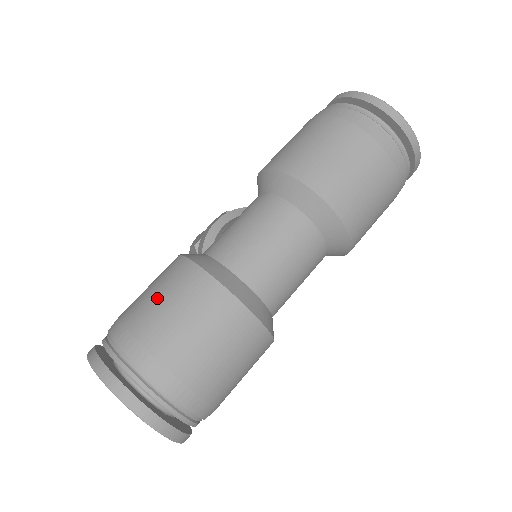
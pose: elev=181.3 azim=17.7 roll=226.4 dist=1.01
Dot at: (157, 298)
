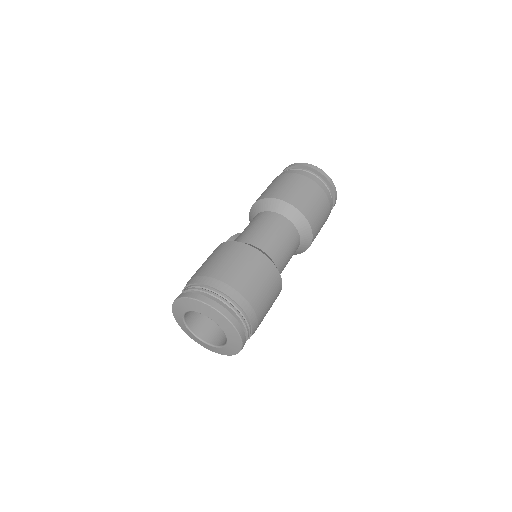
Dot at: (216, 259)
